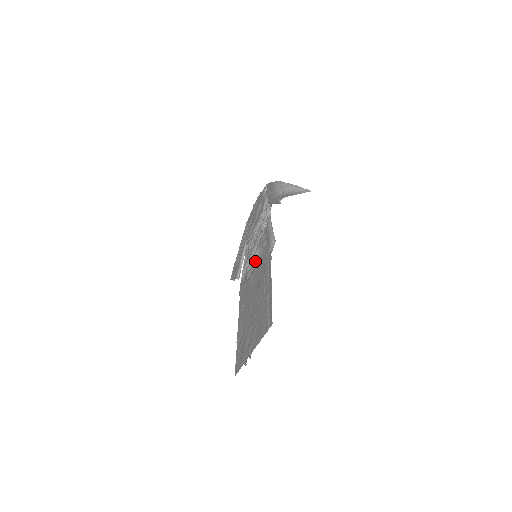
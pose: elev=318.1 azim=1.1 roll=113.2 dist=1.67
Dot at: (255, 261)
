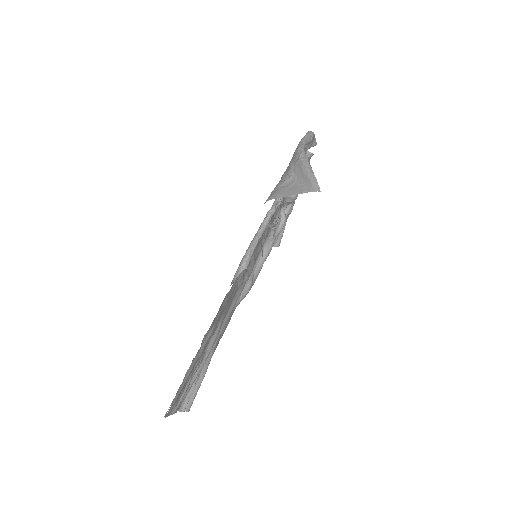
Dot at: occluded
